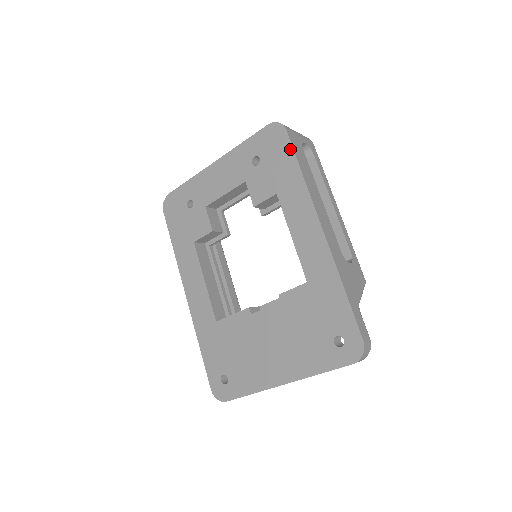
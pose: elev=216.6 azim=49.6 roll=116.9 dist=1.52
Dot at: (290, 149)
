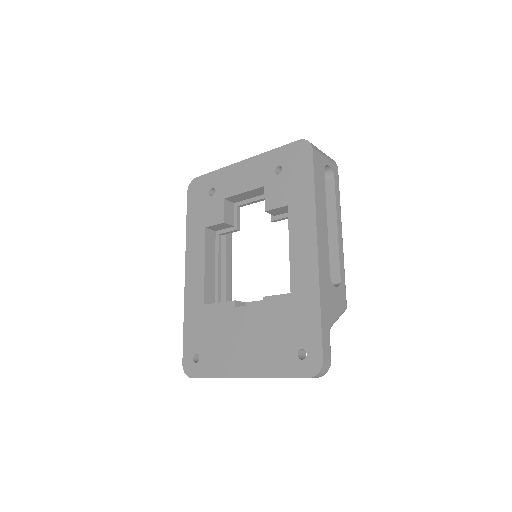
Dot at: (311, 168)
